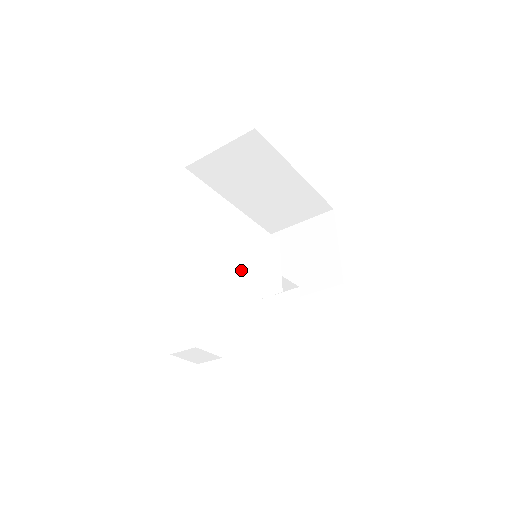
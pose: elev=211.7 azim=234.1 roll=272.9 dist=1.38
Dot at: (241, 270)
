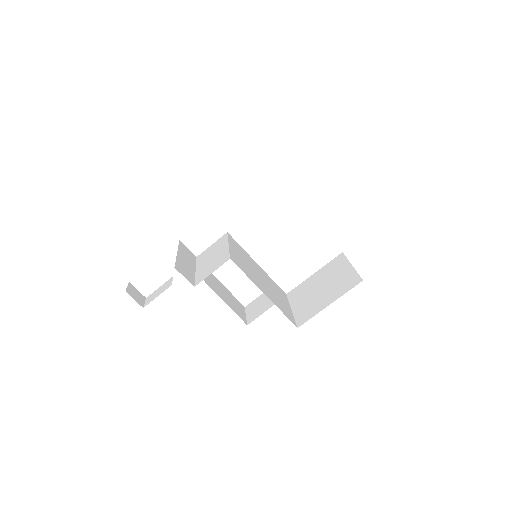
Dot at: (216, 255)
